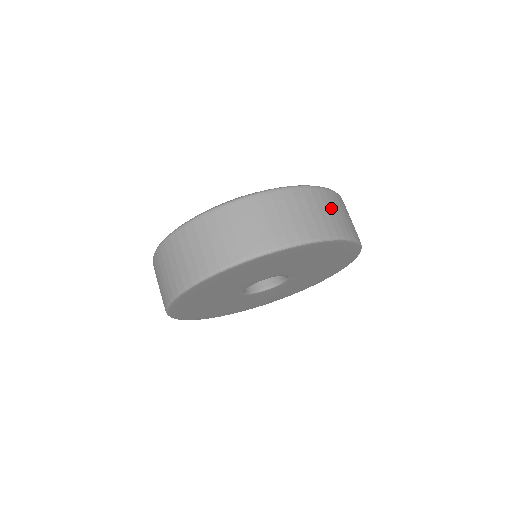
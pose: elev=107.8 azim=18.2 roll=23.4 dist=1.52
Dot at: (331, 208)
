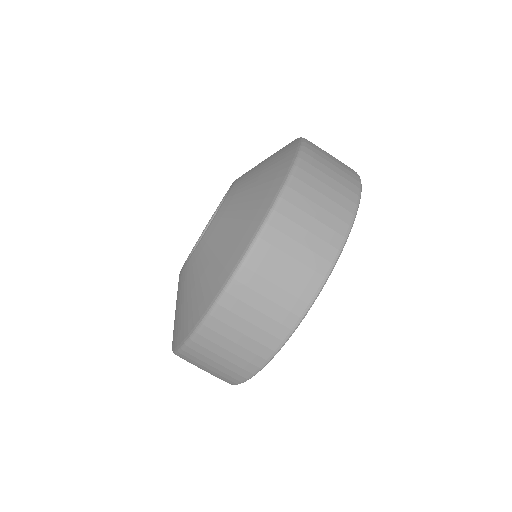
Dot at: (269, 285)
